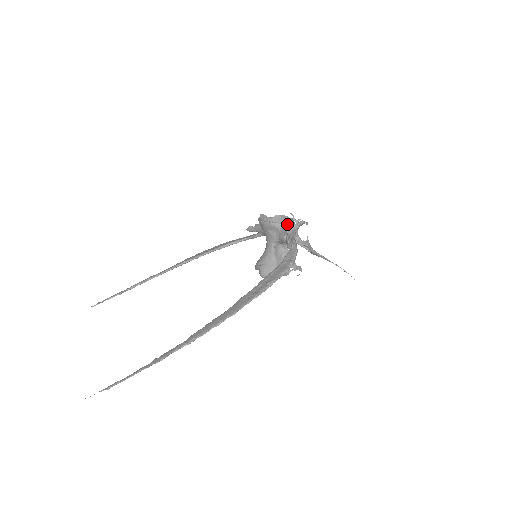
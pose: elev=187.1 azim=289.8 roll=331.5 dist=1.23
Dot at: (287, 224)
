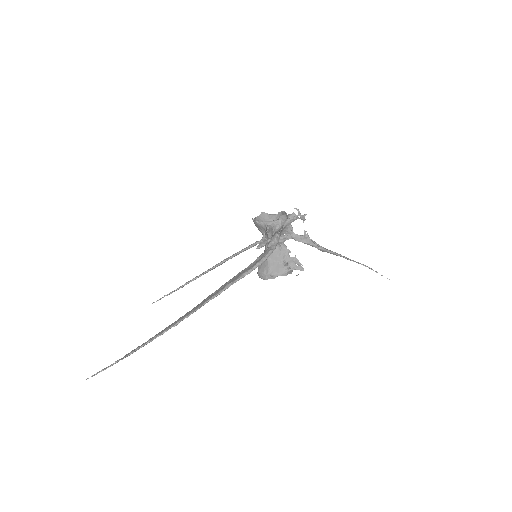
Dot at: (273, 222)
